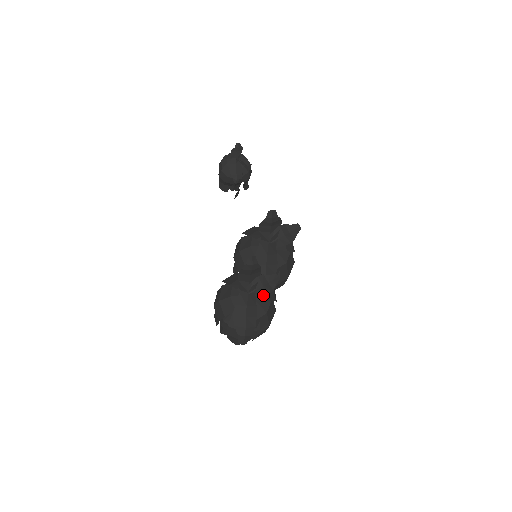
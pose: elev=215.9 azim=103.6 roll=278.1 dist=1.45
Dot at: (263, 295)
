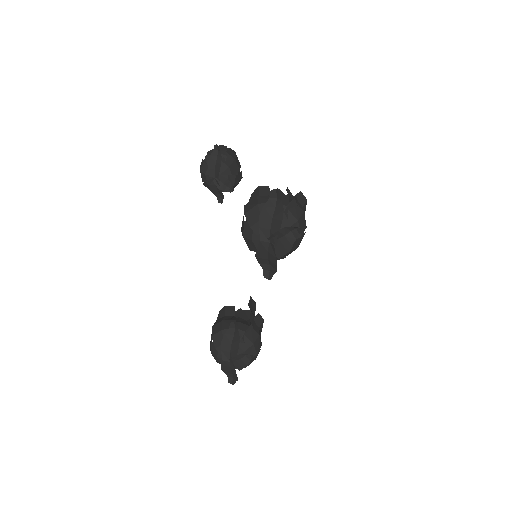
Dot at: (241, 365)
